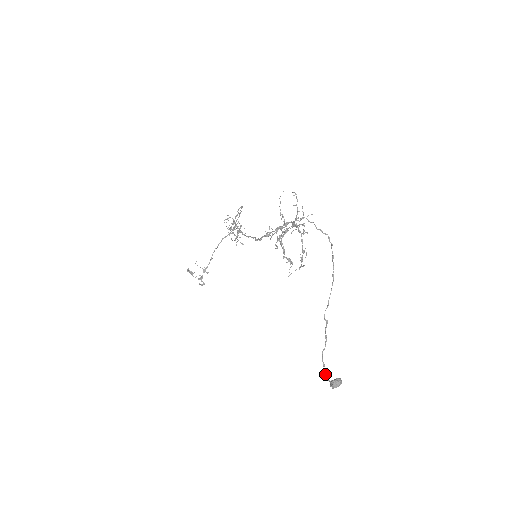
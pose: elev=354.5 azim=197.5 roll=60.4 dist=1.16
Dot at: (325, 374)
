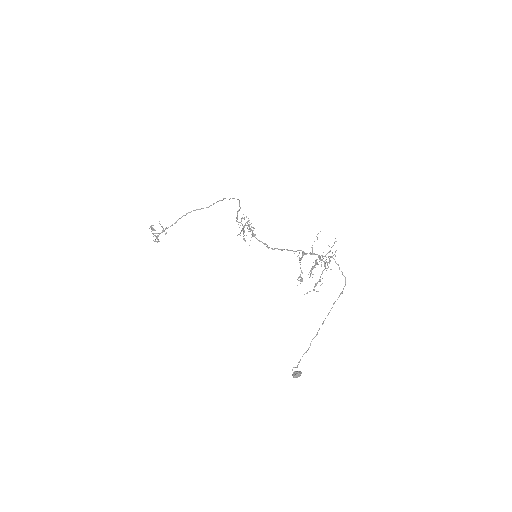
Dot at: (294, 367)
